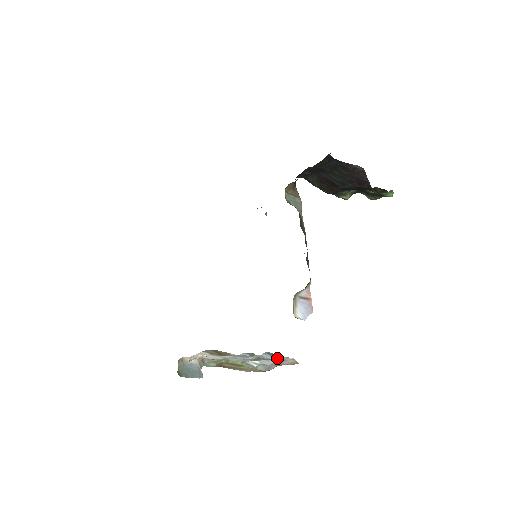
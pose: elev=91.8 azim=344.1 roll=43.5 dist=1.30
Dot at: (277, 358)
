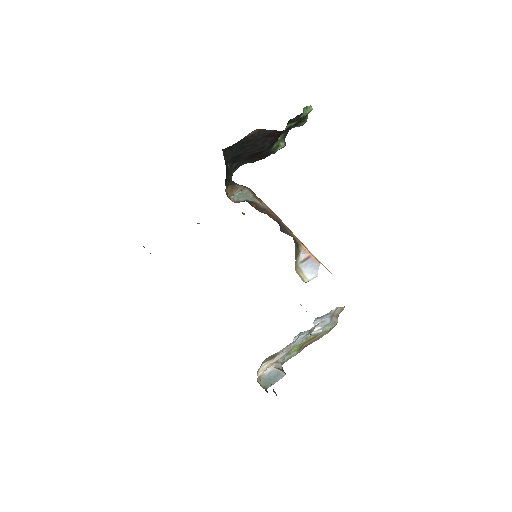
Dot at: (327, 315)
